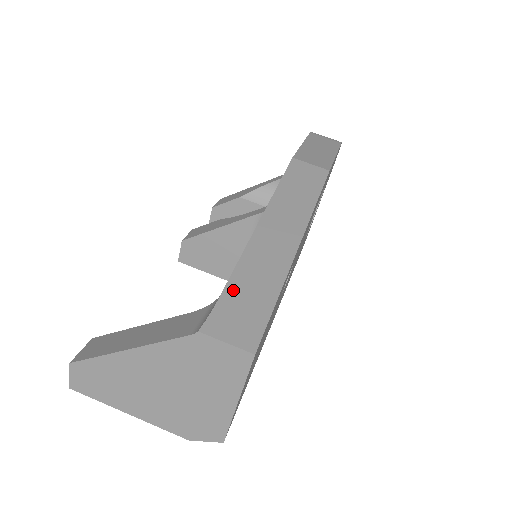
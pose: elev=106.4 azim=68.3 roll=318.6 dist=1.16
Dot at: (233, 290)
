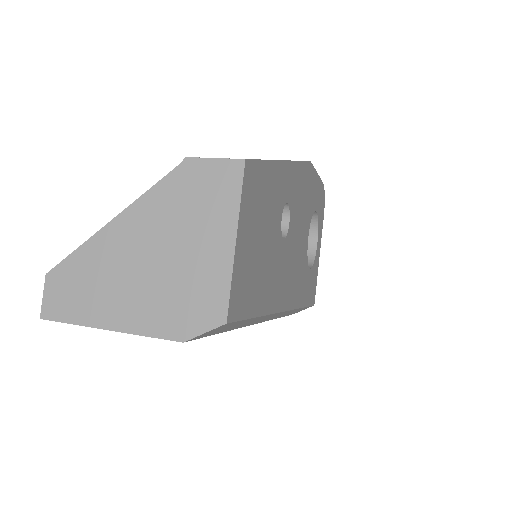
Dot at: occluded
